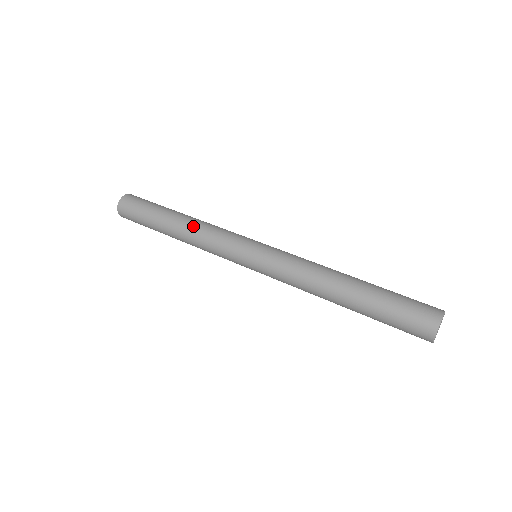
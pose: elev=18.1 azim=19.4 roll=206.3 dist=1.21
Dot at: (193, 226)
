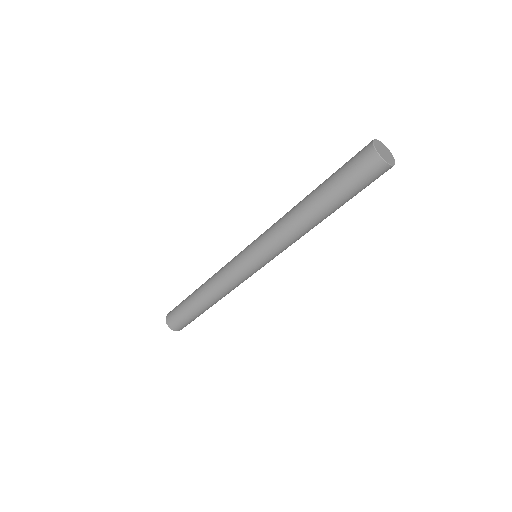
Dot at: occluded
